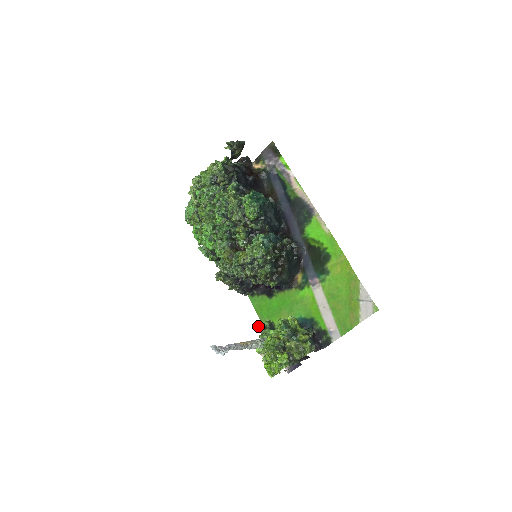
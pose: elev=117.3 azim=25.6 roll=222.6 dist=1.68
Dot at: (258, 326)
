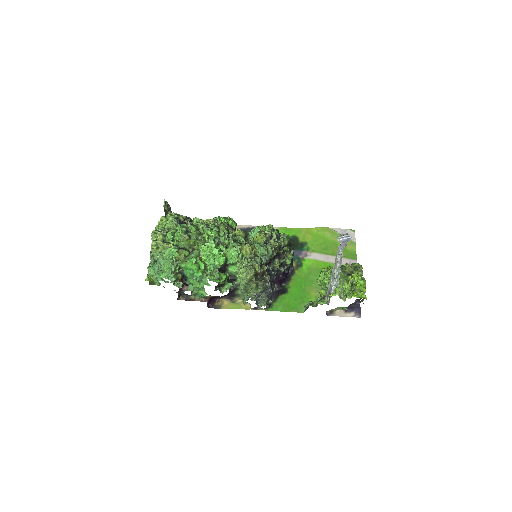
Dot at: (307, 304)
